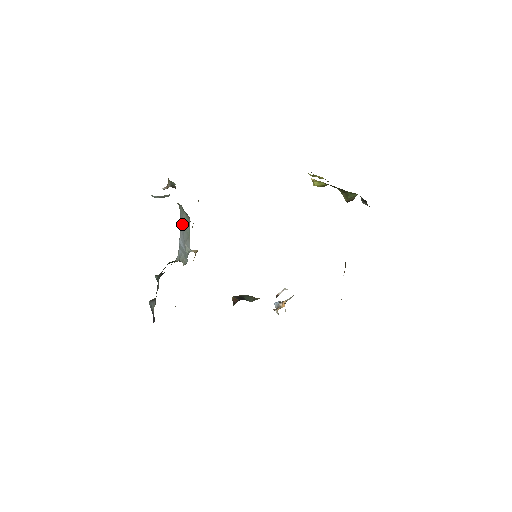
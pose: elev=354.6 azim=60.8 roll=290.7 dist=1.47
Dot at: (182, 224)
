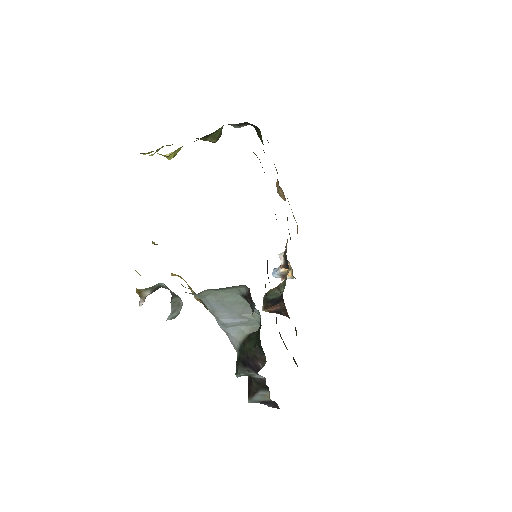
Dot at: (221, 304)
